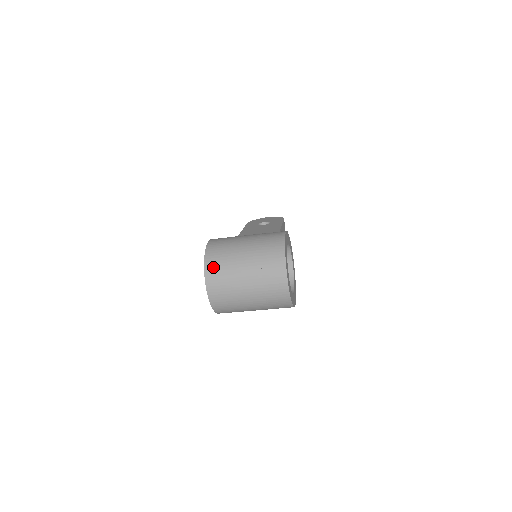
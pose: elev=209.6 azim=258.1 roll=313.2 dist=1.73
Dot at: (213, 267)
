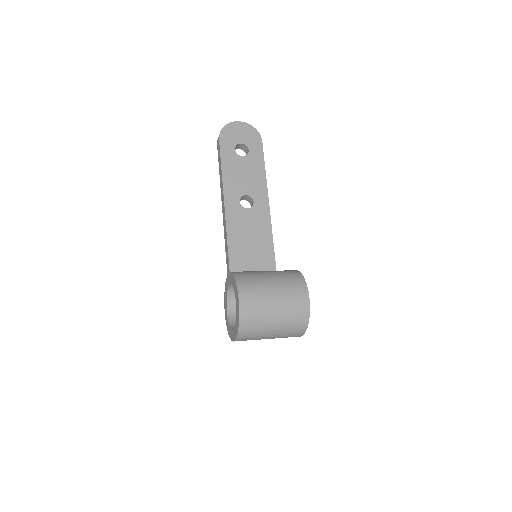
Dot at: (246, 333)
